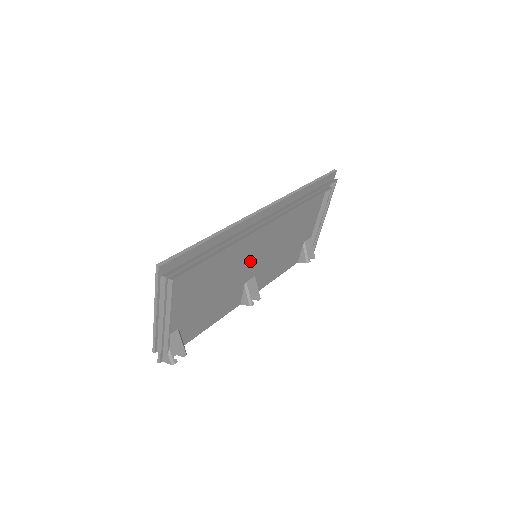
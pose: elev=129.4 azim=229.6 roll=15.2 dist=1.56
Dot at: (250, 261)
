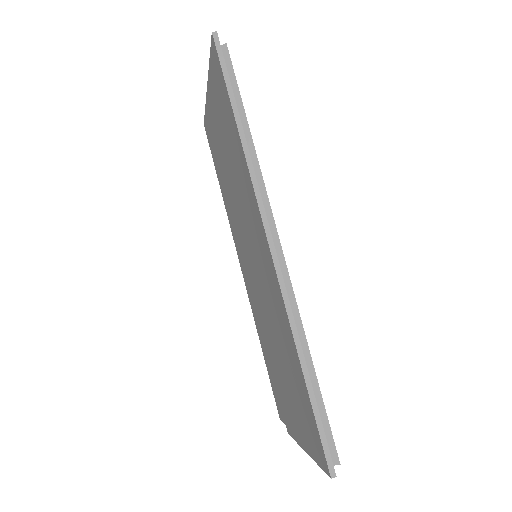
Dot at: occluded
